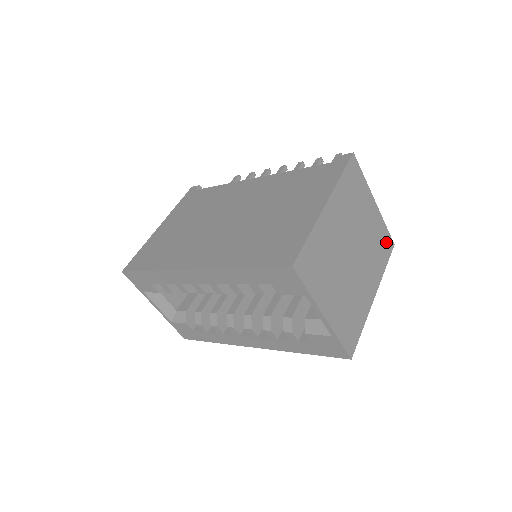
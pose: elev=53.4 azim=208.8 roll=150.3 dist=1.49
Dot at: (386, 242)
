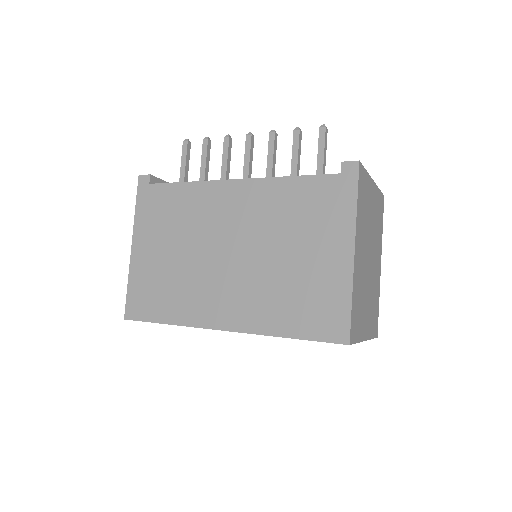
Dot at: (381, 205)
